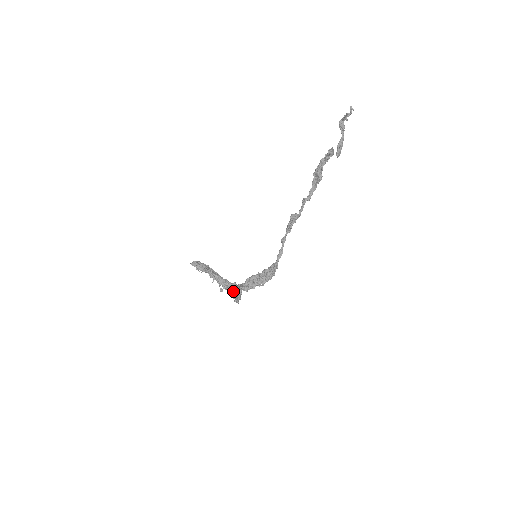
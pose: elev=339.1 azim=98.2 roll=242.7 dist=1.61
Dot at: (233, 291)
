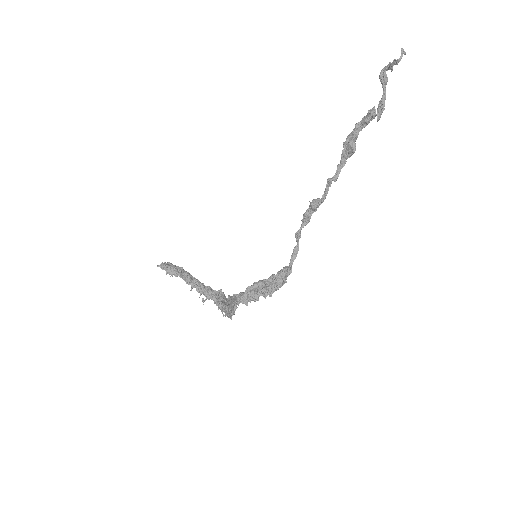
Dot at: (221, 302)
